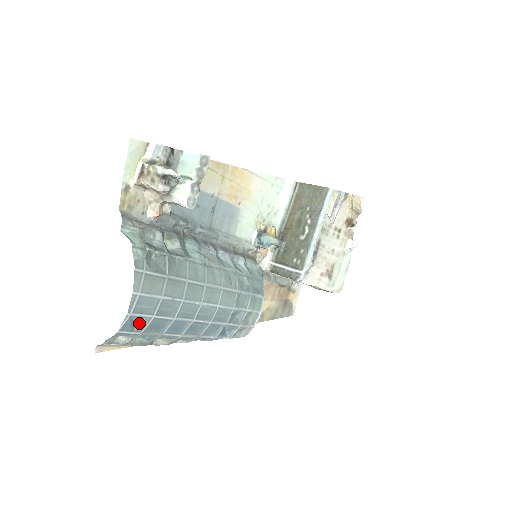
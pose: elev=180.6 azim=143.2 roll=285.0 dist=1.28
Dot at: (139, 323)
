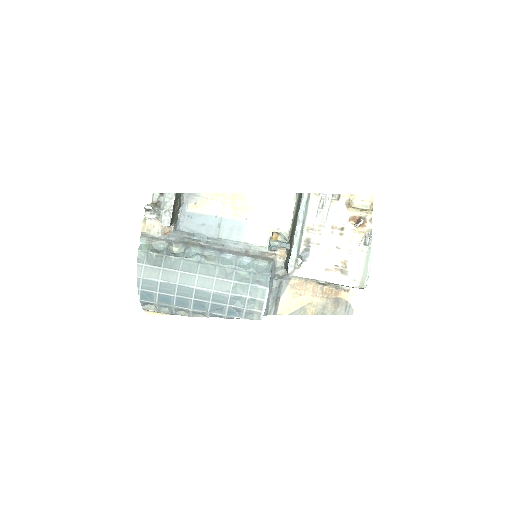
Dot at: (151, 296)
